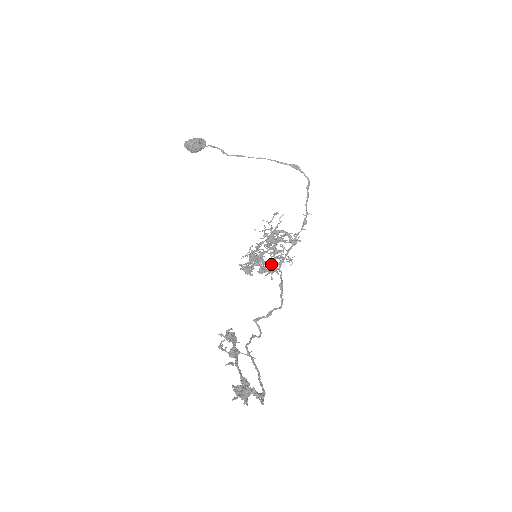
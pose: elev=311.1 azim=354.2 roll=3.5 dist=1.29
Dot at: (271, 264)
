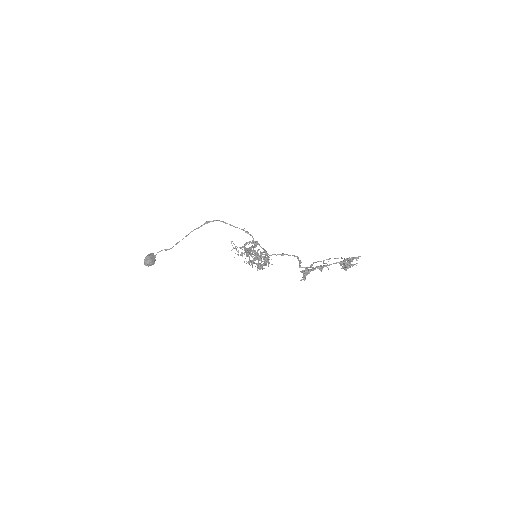
Dot at: (263, 259)
